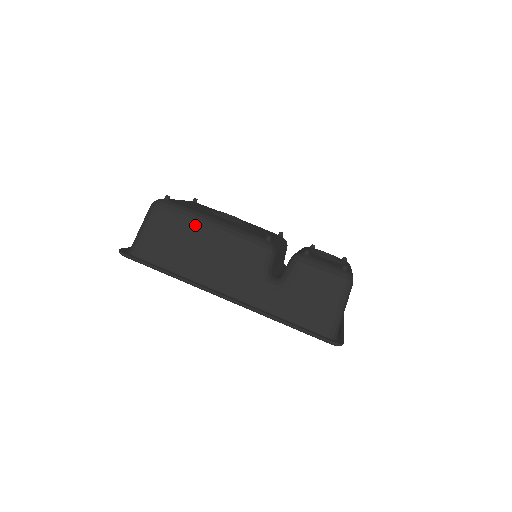
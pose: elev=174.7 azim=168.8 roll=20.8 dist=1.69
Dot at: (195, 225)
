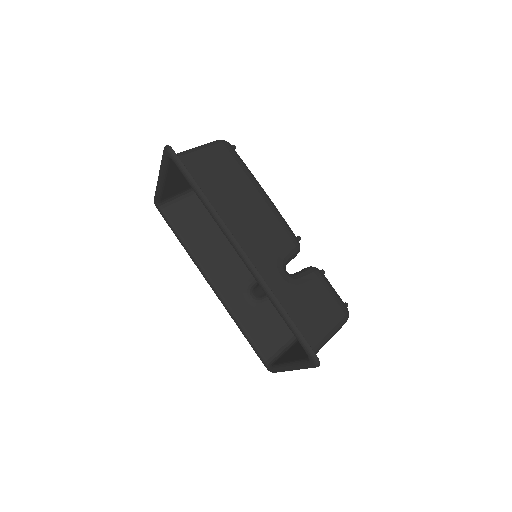
Dot at: (250, 181)
